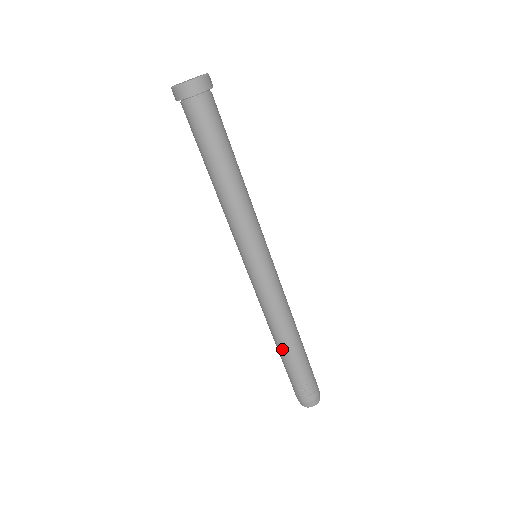
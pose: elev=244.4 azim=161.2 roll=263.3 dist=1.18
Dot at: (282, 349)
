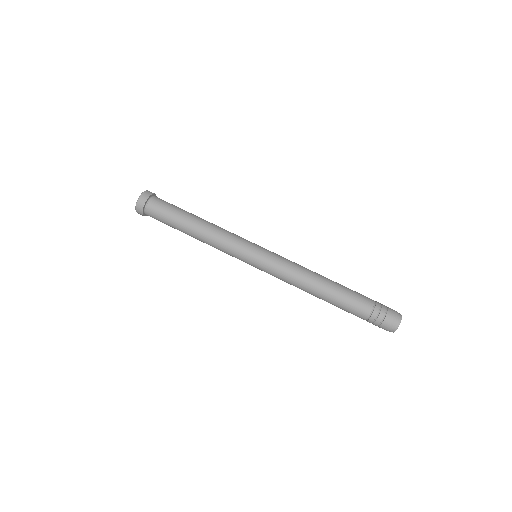
Dot at: (331, 295)
